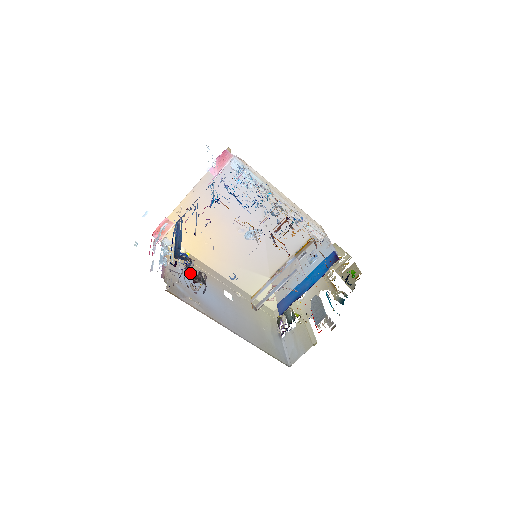
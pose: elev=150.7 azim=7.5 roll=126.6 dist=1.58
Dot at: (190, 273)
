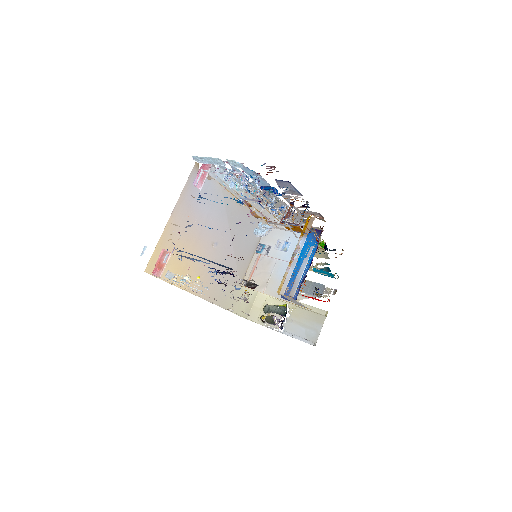
Dot at: occluded
